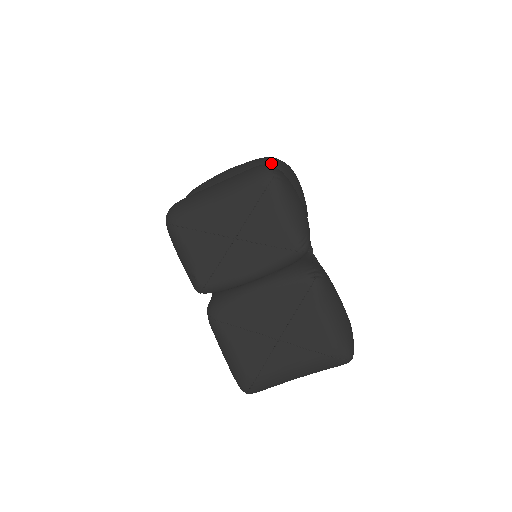
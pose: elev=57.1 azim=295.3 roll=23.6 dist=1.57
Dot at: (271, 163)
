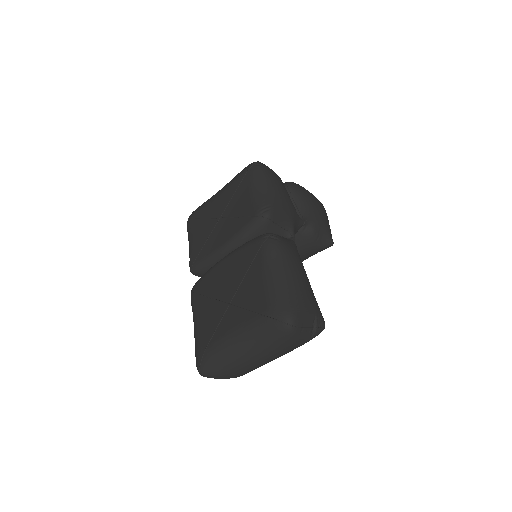
Dot at: (285, 182)
